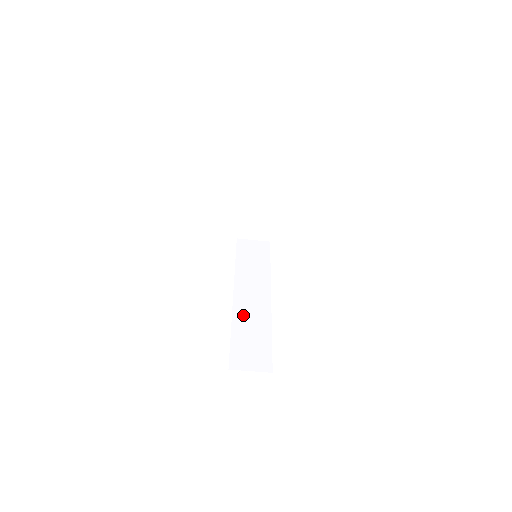
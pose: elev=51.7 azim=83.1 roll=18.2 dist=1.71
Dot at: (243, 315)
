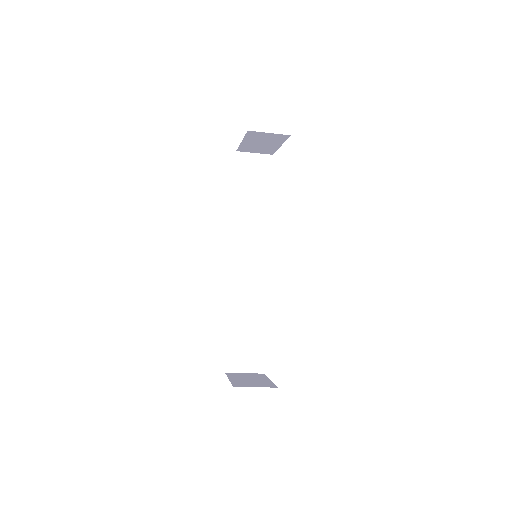
Dot at: (239, 311)
